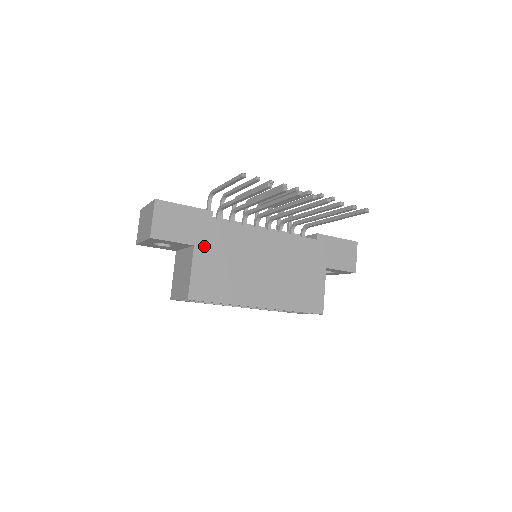
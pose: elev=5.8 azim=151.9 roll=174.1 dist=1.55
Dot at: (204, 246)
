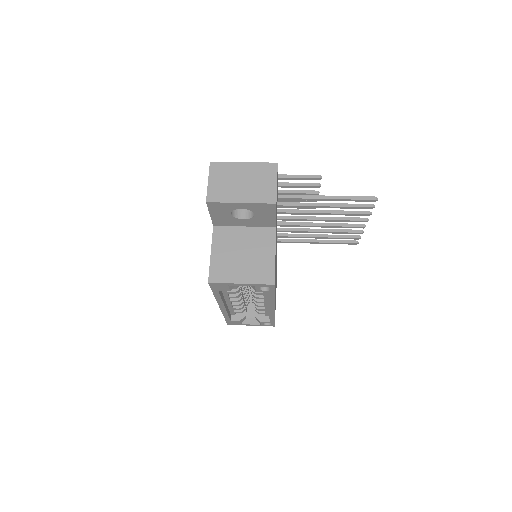
Dot at: (276, 231)
